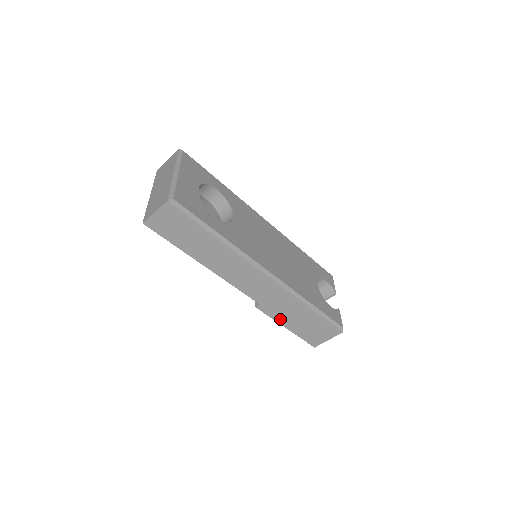
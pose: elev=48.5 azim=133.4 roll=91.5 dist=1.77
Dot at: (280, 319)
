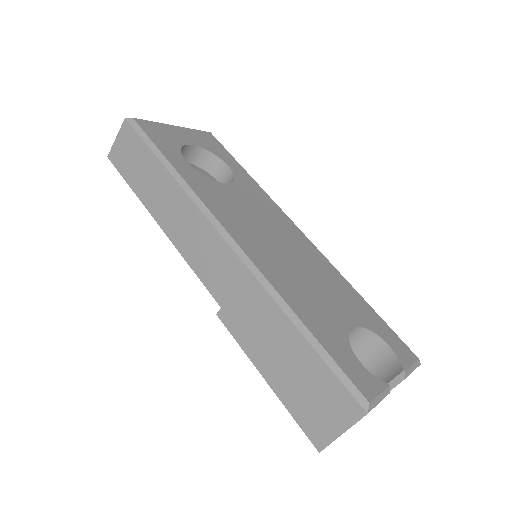
Dot at: (252, 350)
